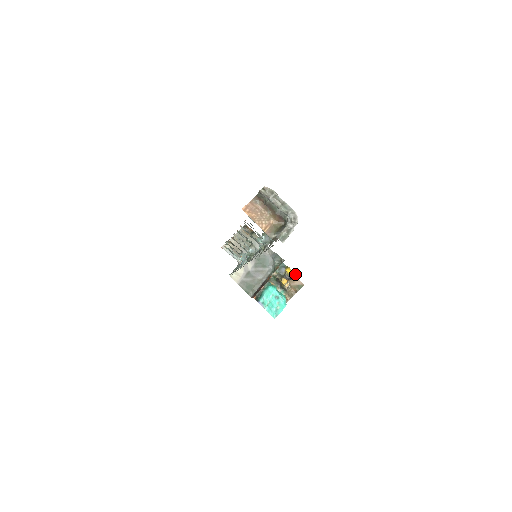
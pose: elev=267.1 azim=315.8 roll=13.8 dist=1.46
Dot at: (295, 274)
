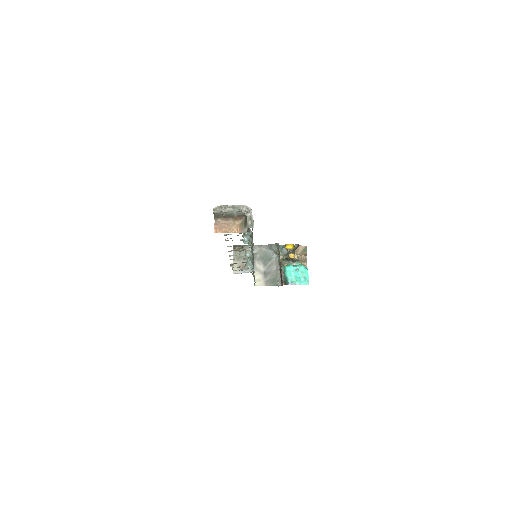
Dot at: (294, 245)
